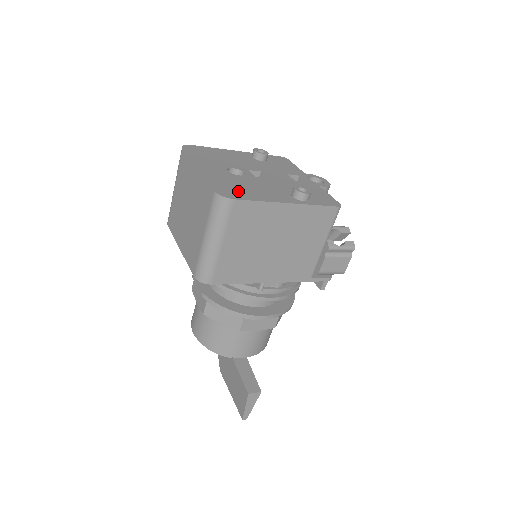
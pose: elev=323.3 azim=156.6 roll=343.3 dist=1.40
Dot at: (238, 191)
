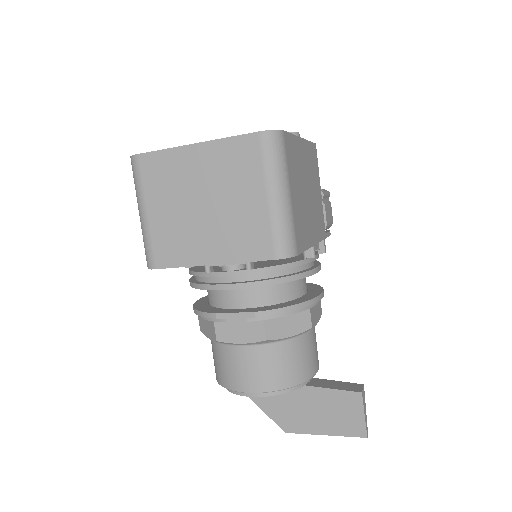
Dot at: occluded
